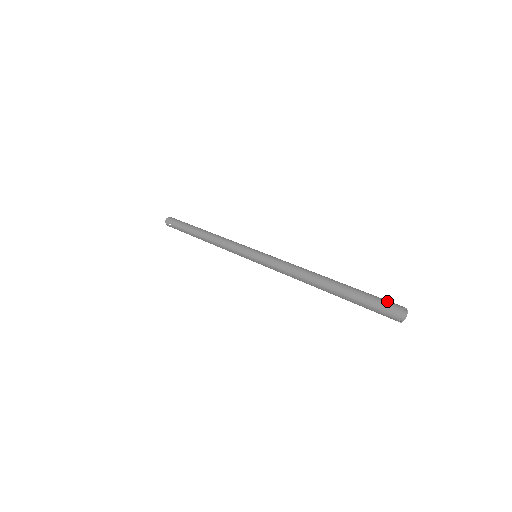
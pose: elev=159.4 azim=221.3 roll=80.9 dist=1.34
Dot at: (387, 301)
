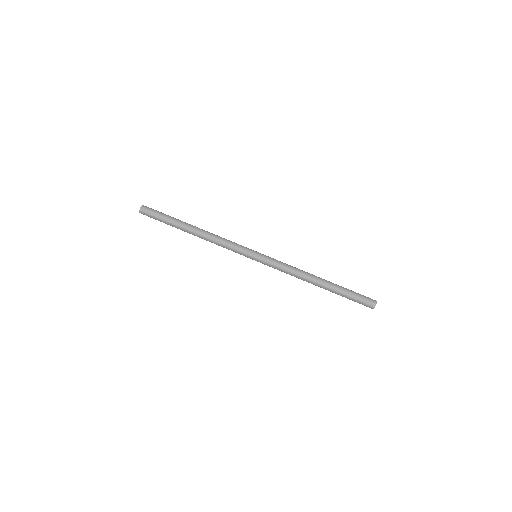
Dot at: (366, 297)
